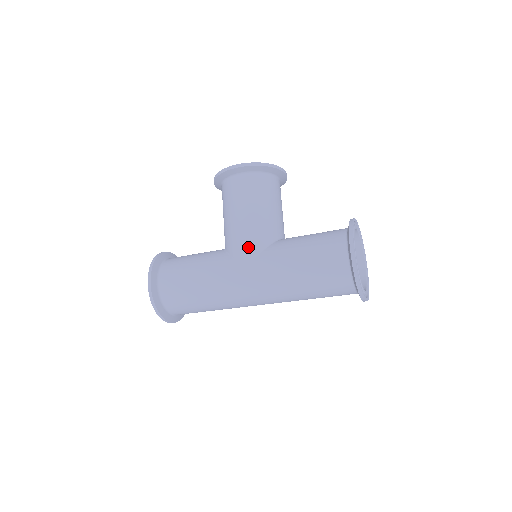
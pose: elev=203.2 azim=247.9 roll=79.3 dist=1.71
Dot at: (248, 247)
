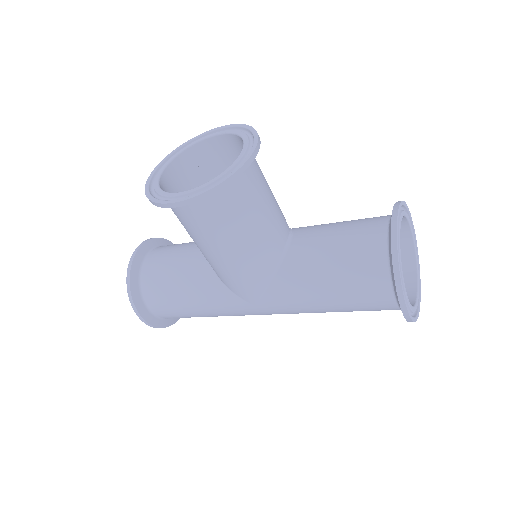
Dot at: (248, 286)
